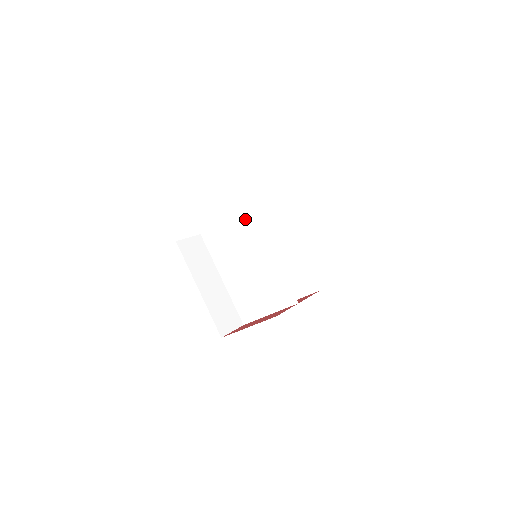
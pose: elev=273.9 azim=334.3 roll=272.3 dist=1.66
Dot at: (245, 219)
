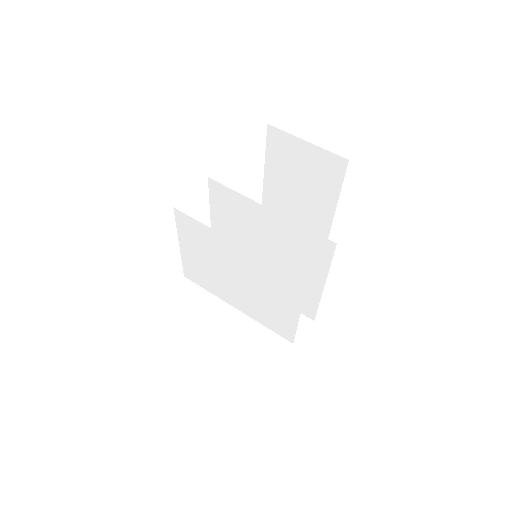
Dot at: (190, 230)
